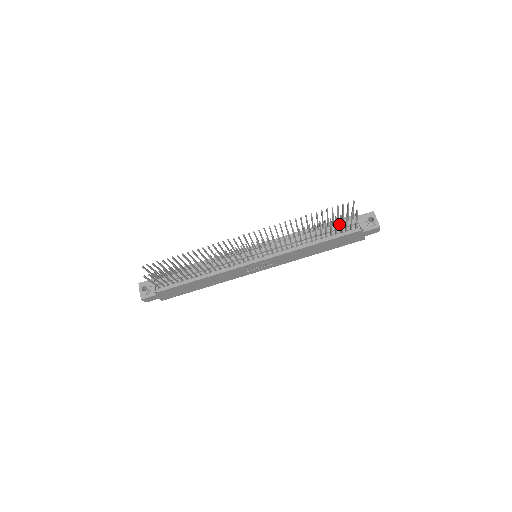
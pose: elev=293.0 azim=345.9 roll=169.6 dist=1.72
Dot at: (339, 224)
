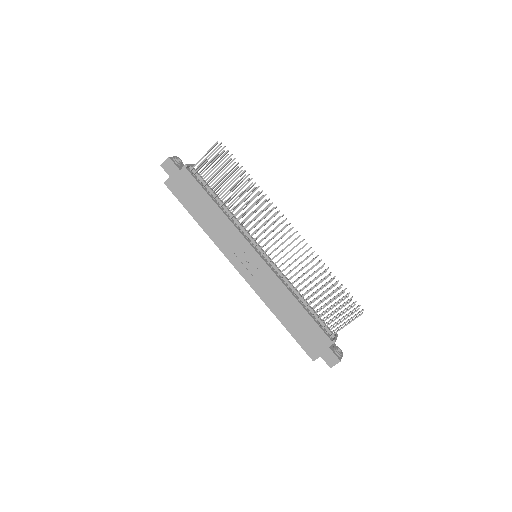
Dot at: occluded
